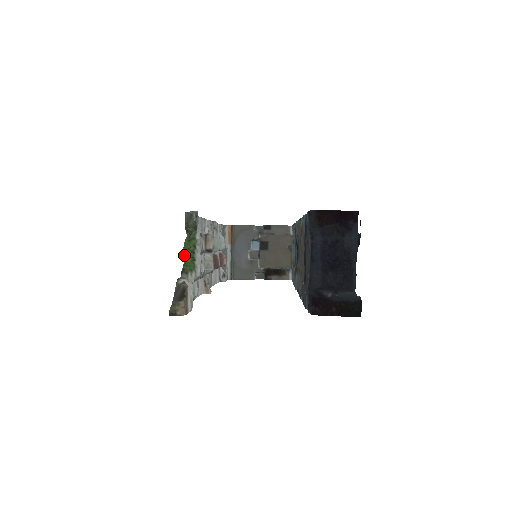
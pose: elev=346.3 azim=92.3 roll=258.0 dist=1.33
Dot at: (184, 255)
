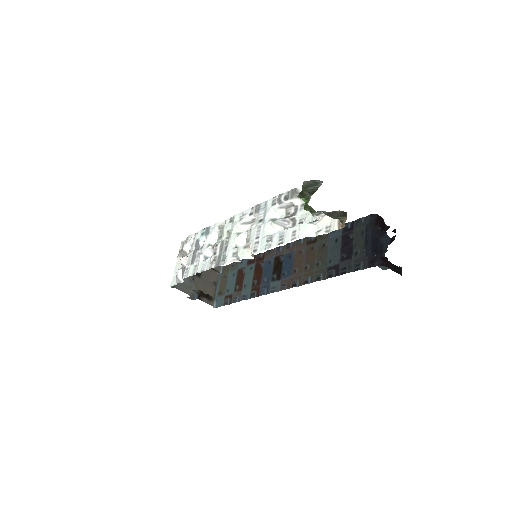
Dot at: (305, 204)
